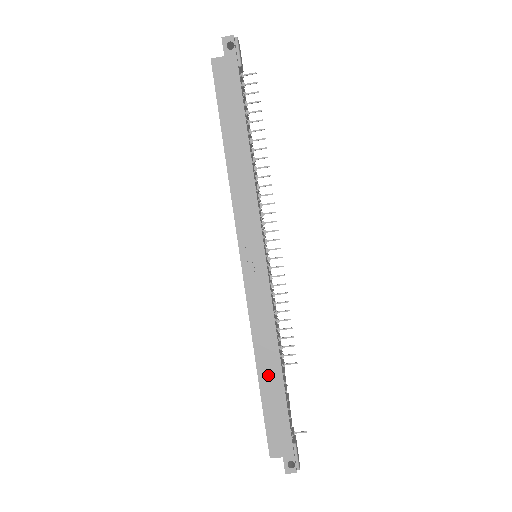
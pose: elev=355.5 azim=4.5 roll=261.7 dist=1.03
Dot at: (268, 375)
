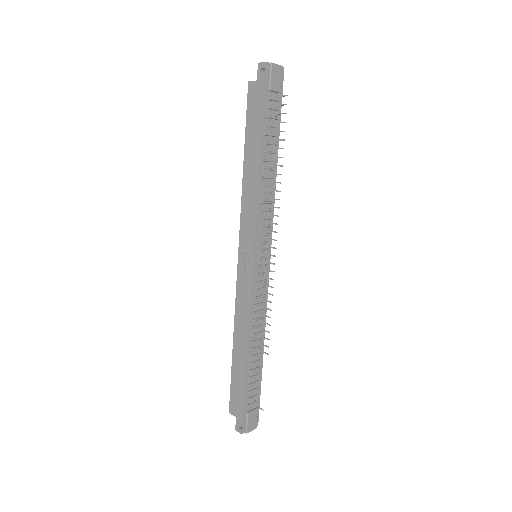
Dot at: (238, 352)
